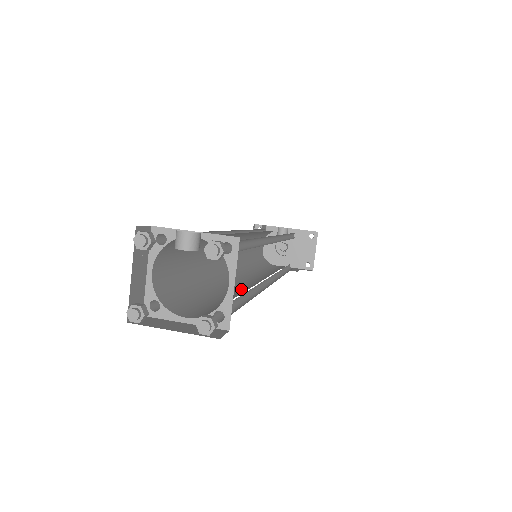
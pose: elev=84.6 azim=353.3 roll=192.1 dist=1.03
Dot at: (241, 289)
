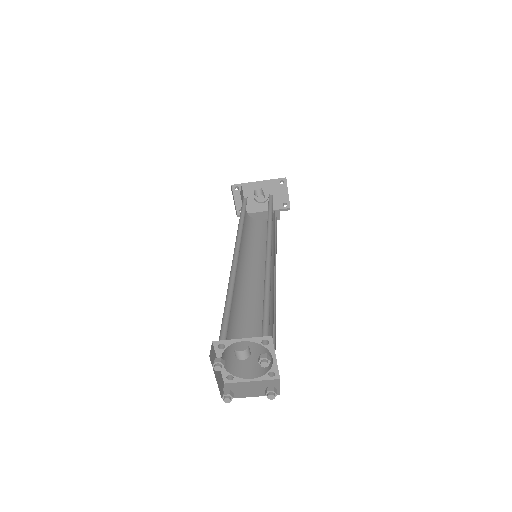
Dot at: (260, 302)
